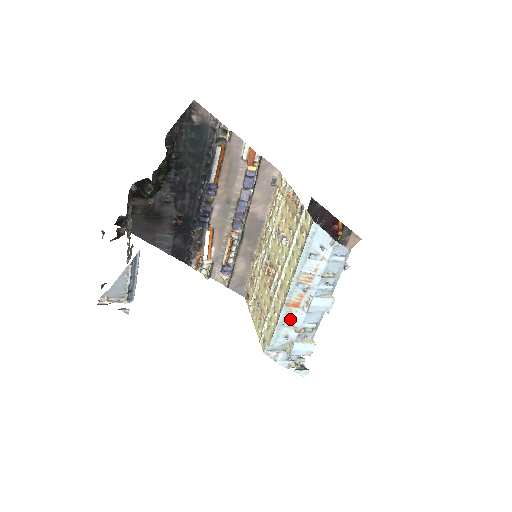
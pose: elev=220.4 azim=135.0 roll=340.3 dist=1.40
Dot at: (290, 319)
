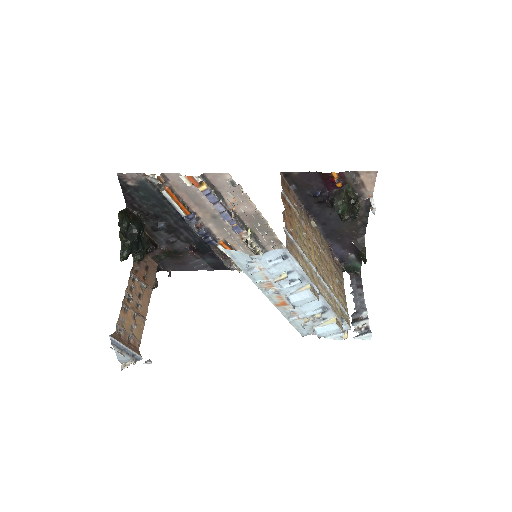
Dot at: (292, 314)
